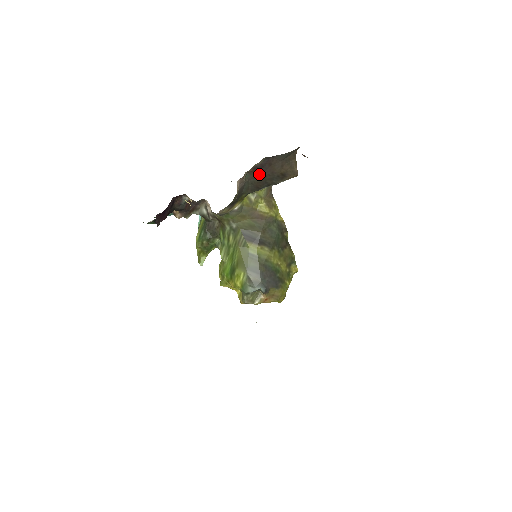
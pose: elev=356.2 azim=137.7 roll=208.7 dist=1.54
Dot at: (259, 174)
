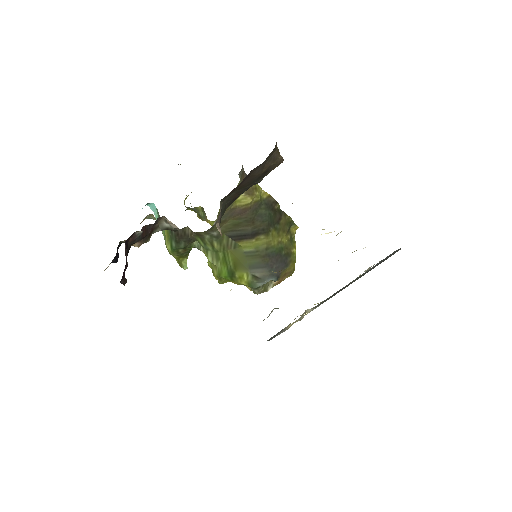
Dot at: (235, 189)
